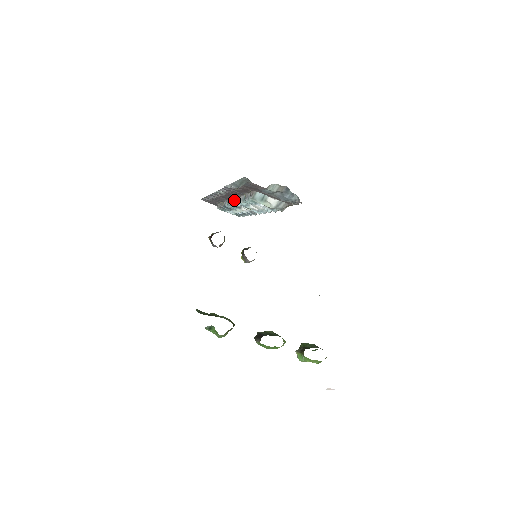
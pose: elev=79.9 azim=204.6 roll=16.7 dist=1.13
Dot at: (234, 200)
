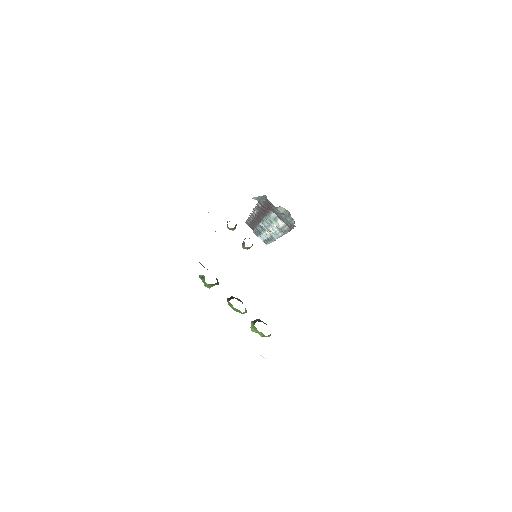
Dot at: occluded
